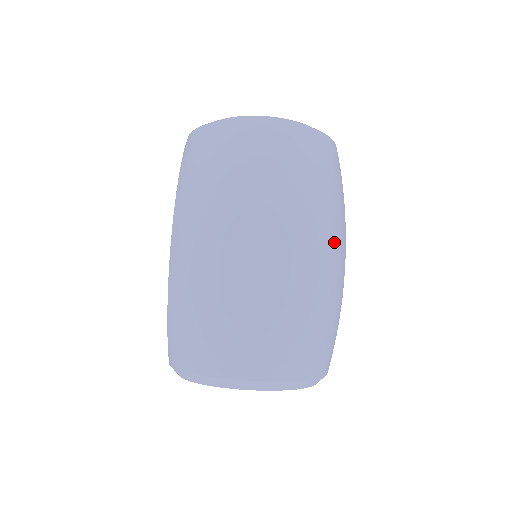
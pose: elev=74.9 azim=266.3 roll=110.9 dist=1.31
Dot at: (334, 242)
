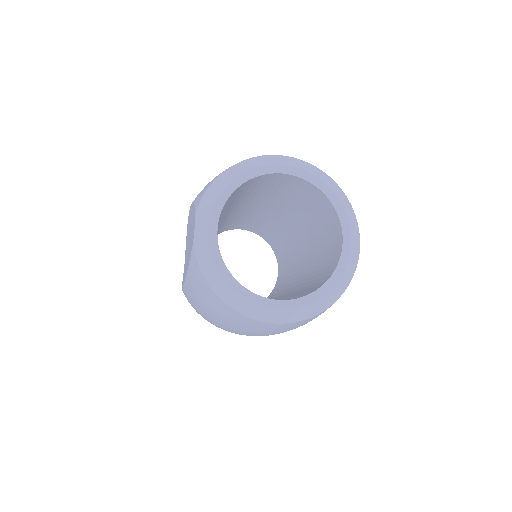
Dot at: occluded
